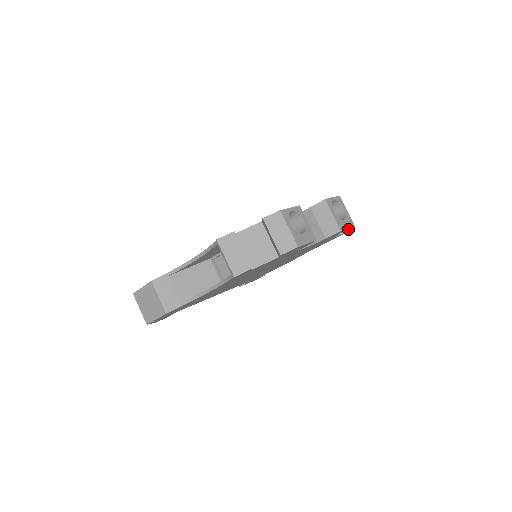
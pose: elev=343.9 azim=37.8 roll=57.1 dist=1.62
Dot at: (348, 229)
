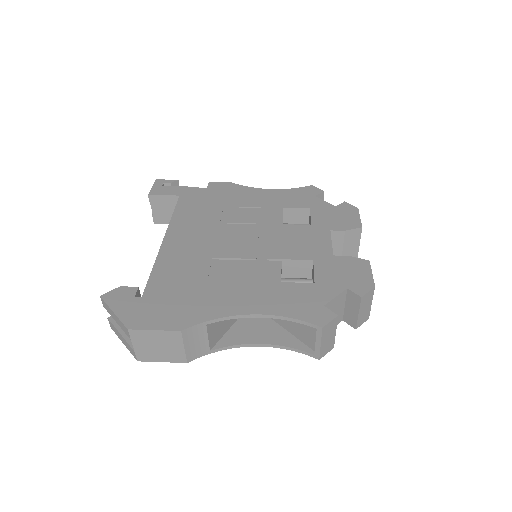
Dot at: occluded
